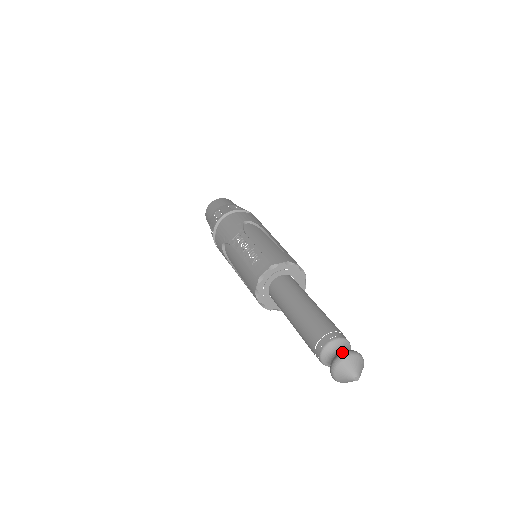
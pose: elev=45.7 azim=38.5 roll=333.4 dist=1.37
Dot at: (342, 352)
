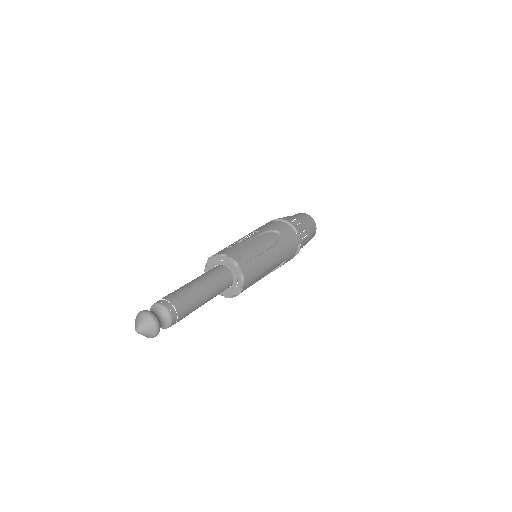
Dot at: (150, 311)
